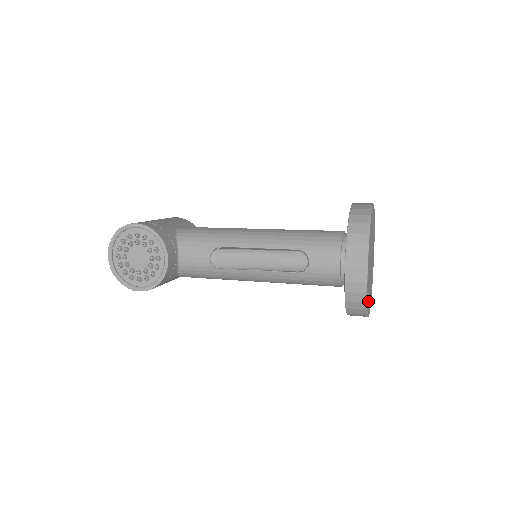
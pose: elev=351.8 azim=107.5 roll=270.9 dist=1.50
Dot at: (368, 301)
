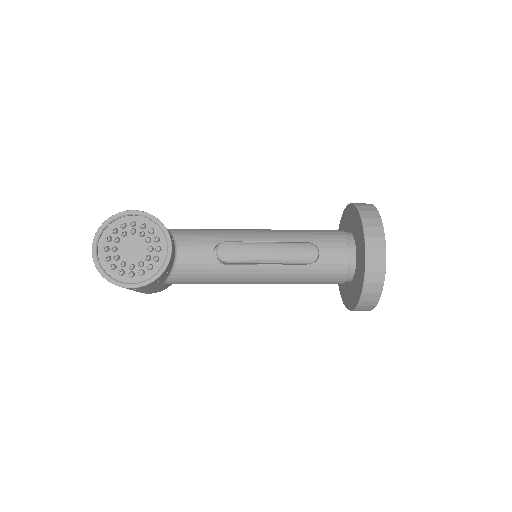
Dot at: occluded
